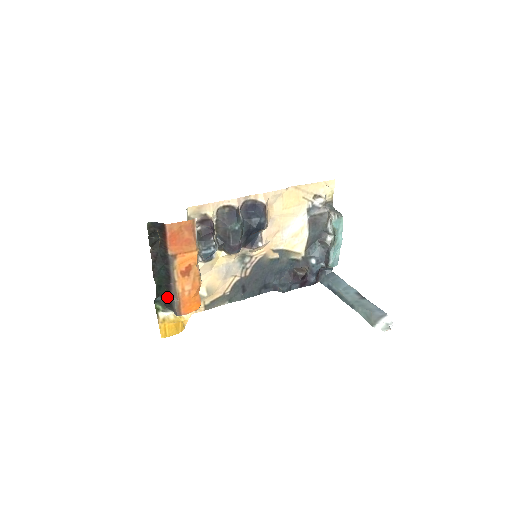
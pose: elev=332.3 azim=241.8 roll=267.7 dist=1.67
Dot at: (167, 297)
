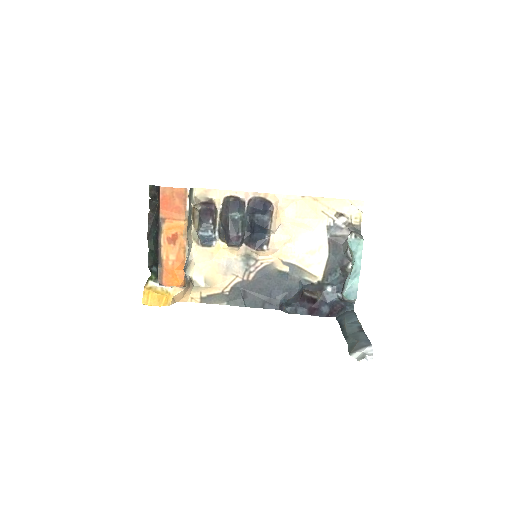
Dot at: occluded
